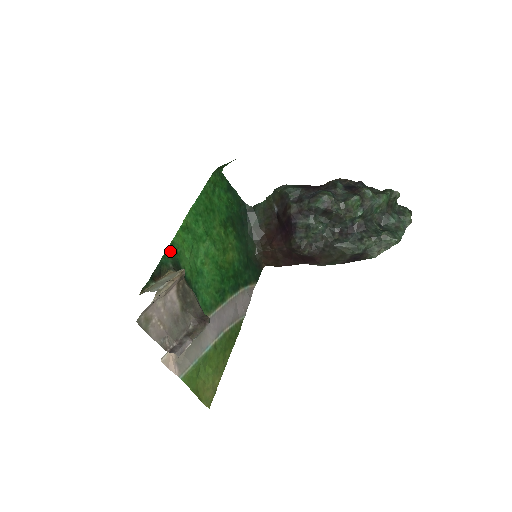
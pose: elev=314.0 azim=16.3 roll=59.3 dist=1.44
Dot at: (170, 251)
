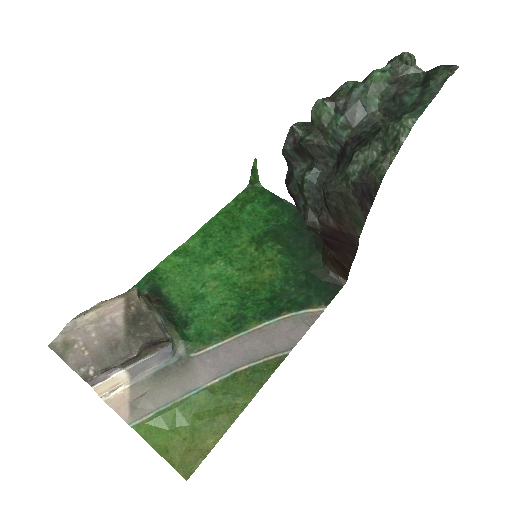
Dot at: (149, 278)
